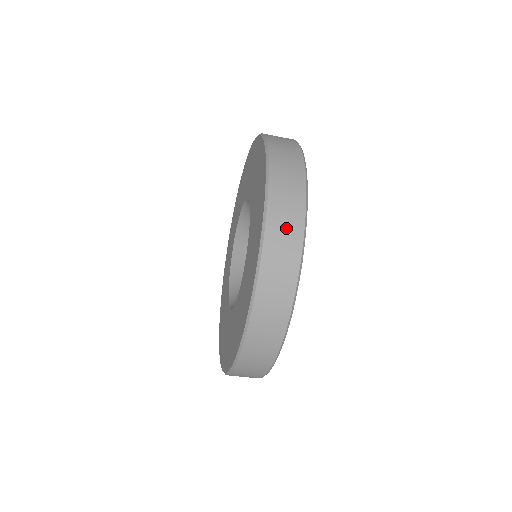
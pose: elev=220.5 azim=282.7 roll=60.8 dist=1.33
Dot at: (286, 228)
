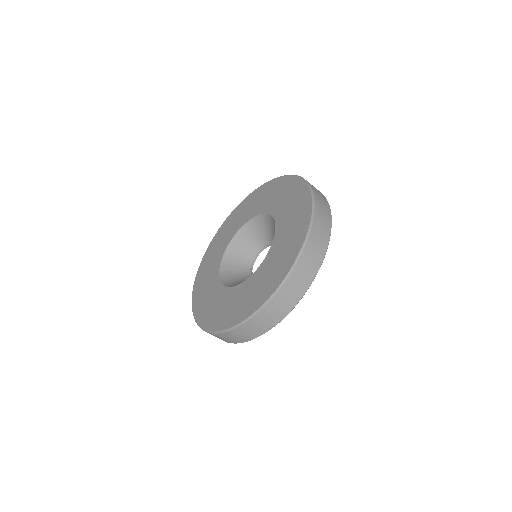
Dot at: (324, 215)
